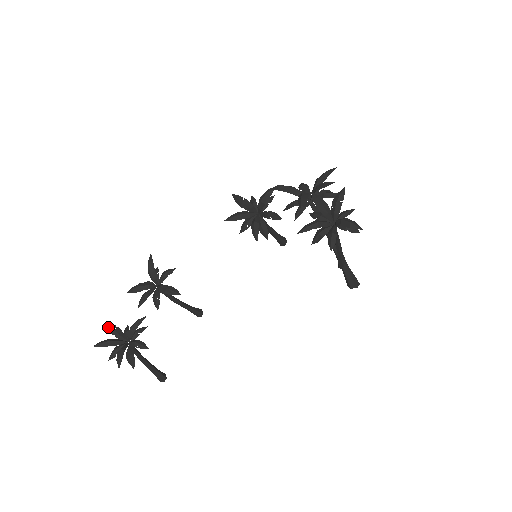
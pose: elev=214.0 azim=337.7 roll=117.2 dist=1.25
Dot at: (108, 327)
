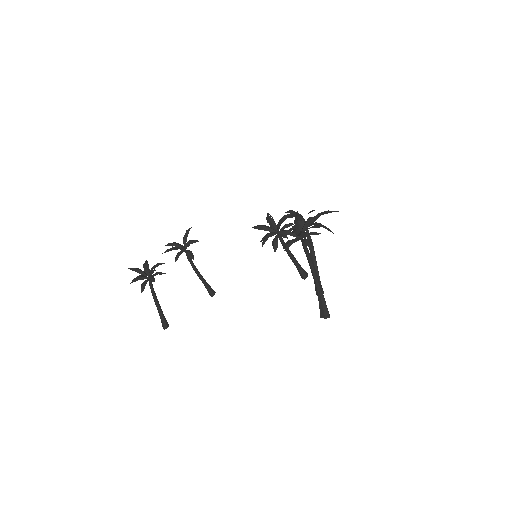
Dot at: (144, 263)
